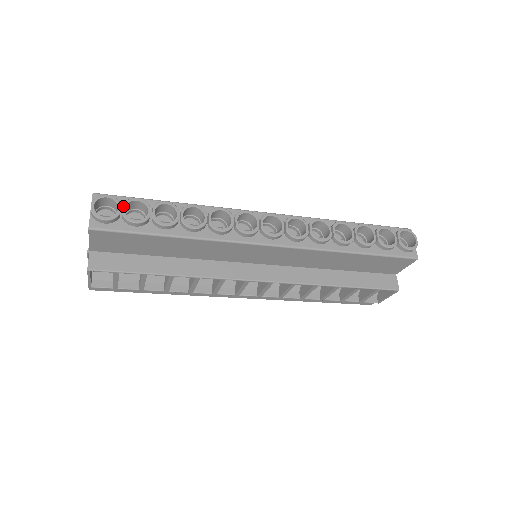
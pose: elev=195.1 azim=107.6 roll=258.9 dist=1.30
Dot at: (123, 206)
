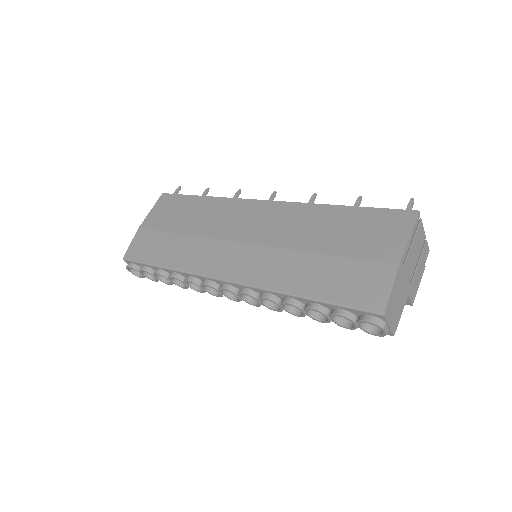
Dot at: (141, 273)
